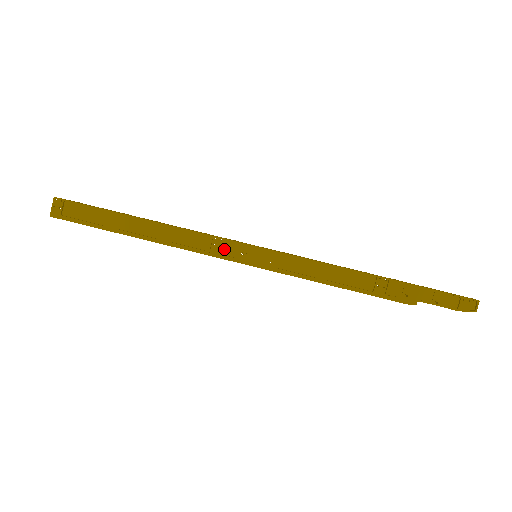
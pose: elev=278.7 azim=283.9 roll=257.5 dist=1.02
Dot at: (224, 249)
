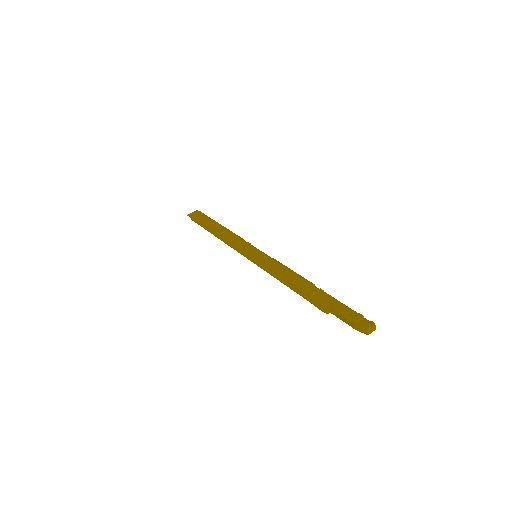
Dot at: (243, 247)
